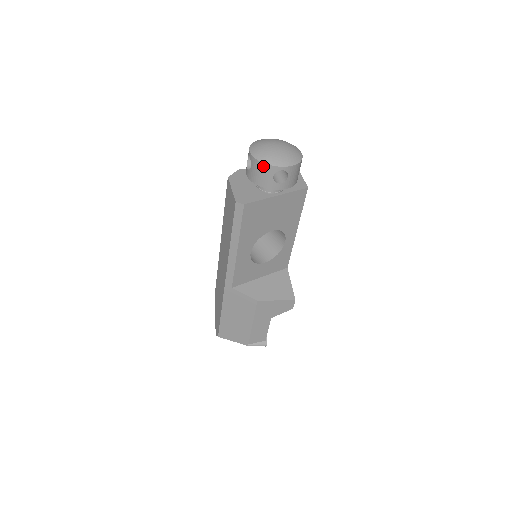
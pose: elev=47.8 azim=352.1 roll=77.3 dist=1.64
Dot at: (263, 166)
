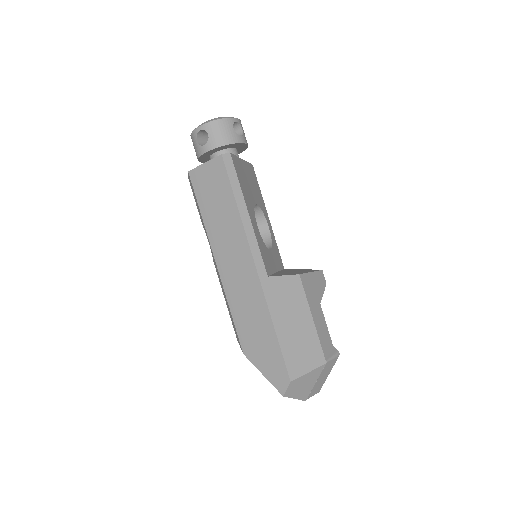
Dot at: (221, 122)
